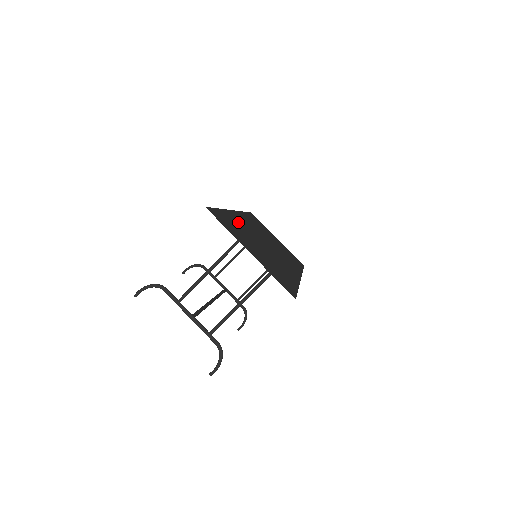
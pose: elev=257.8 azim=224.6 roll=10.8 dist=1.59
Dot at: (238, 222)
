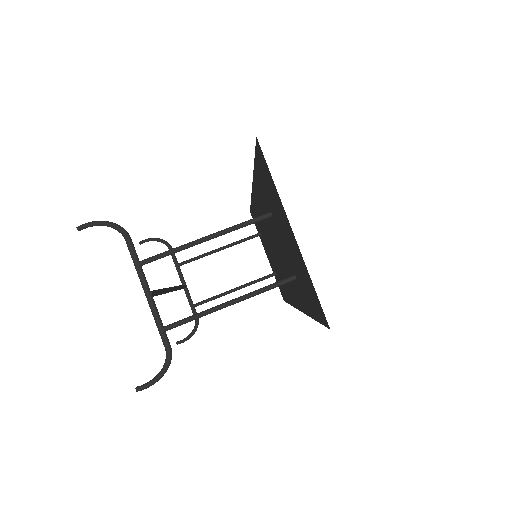
Dot at: occluded
